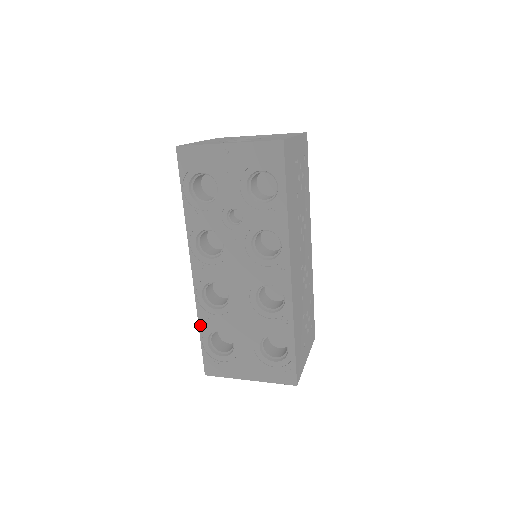
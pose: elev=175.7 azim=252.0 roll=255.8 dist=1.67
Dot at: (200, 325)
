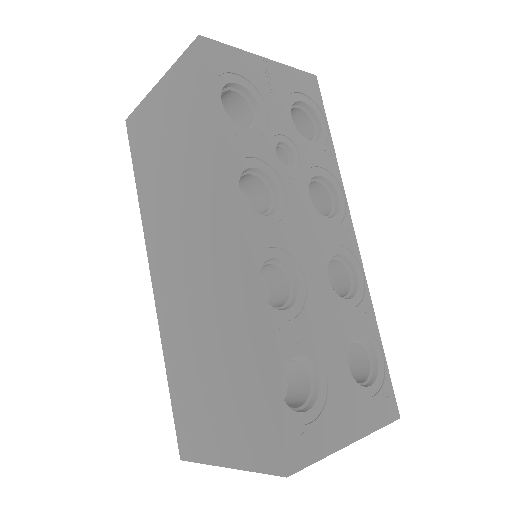
Dot at: (265, 351)
